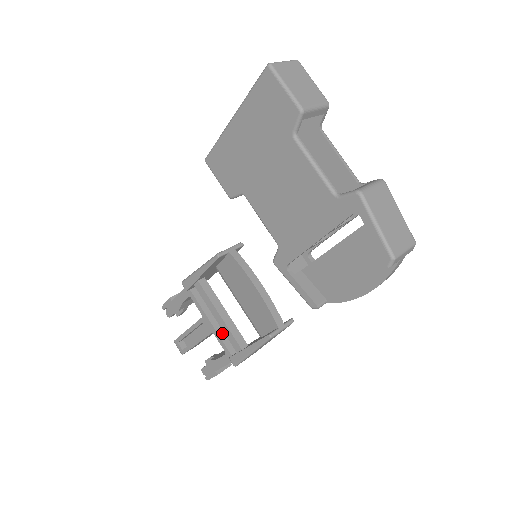
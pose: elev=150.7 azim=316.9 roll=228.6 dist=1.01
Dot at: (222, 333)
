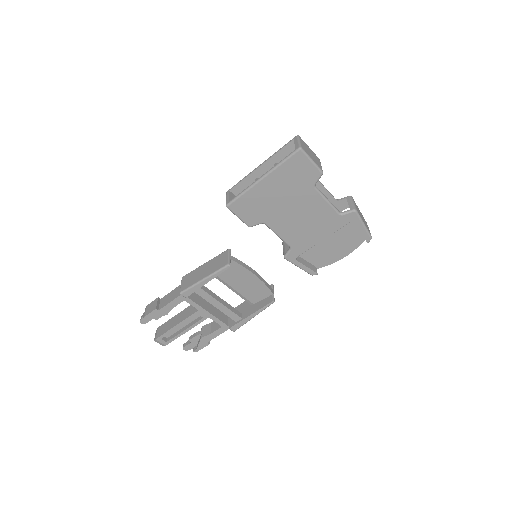
Dot at: (216, 315)
